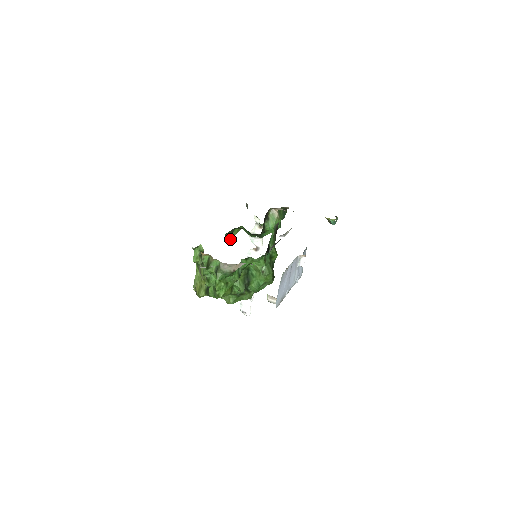
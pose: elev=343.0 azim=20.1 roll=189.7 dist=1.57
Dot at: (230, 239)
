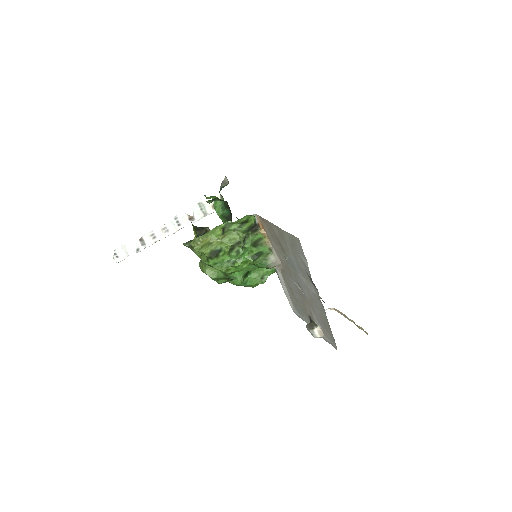
Dot at: occluded
